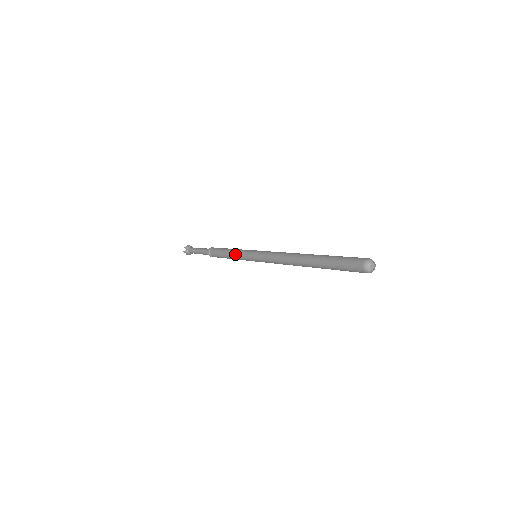
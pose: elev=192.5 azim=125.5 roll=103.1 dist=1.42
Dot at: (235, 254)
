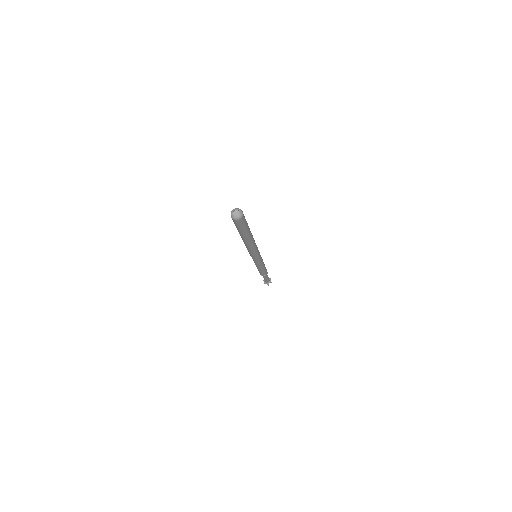
Dot at: occluded
